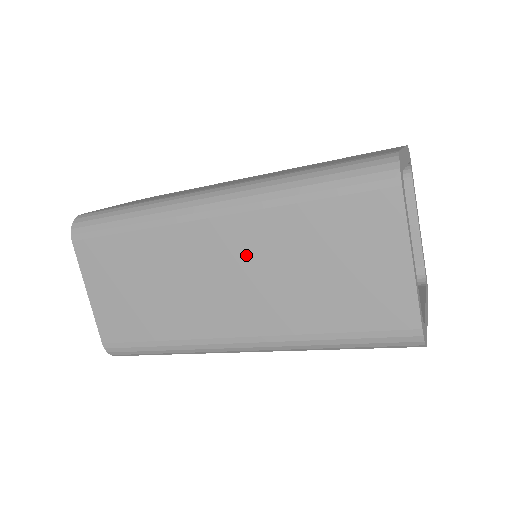
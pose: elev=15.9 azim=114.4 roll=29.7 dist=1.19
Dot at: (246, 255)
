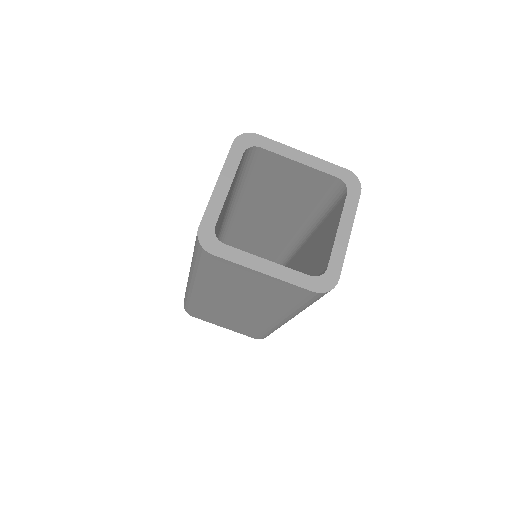
Dot at: (228, 298)
